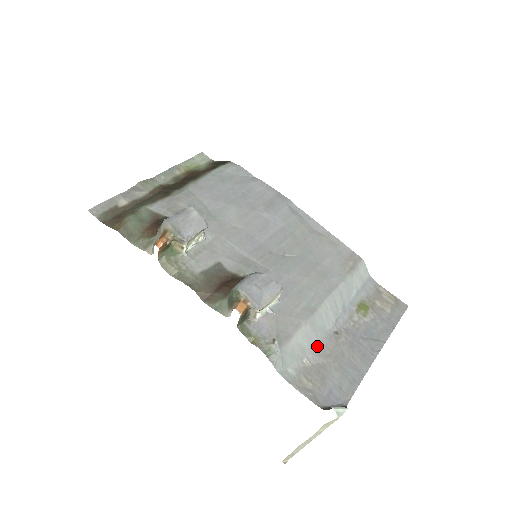
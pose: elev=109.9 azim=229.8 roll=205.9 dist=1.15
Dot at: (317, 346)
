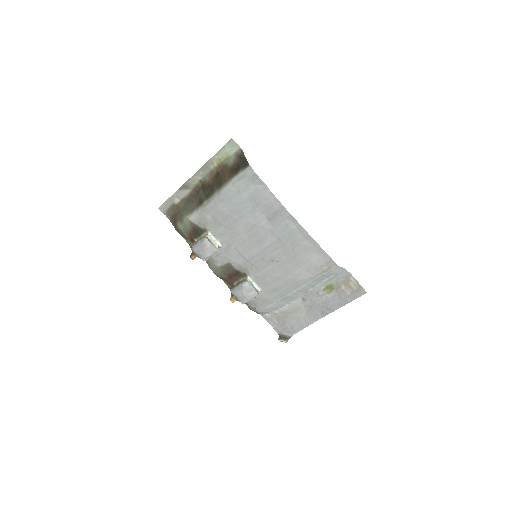
Dot at: (287, 306)
